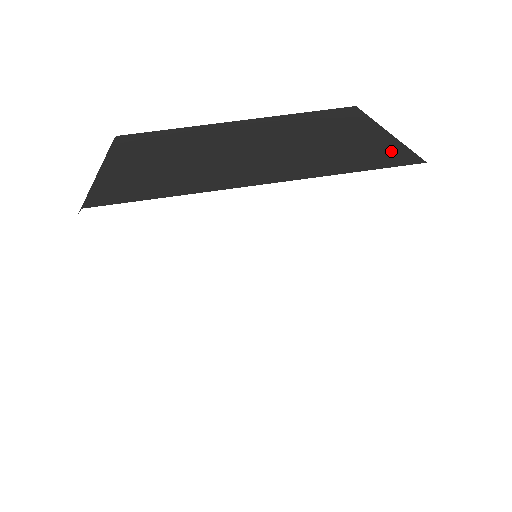
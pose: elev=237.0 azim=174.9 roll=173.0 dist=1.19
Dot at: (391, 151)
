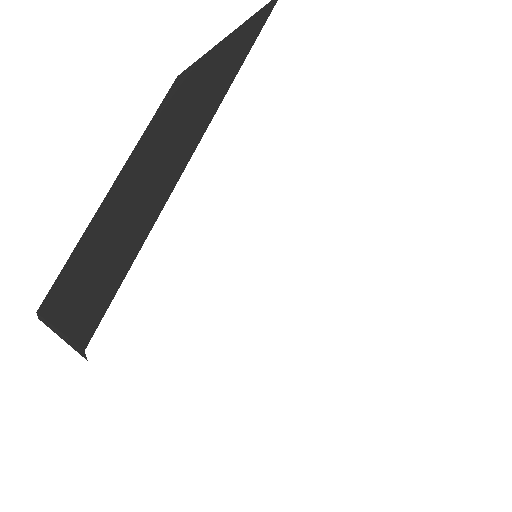
Dot at: occluded
